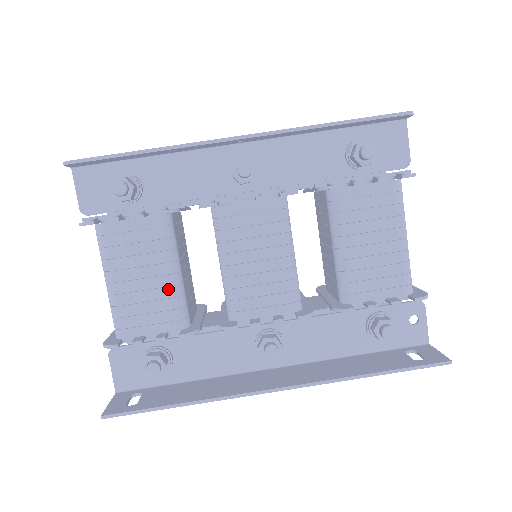
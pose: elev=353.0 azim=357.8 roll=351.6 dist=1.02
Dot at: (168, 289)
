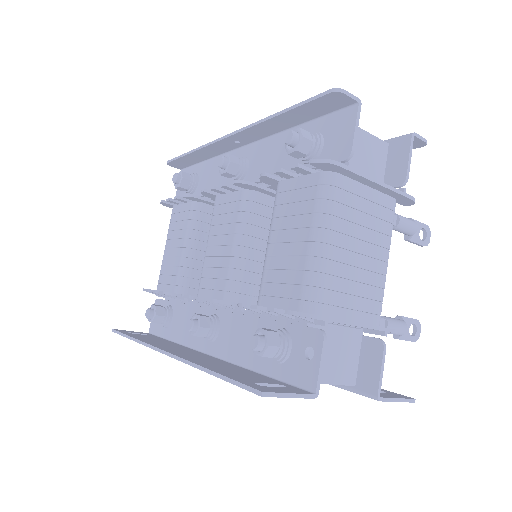
Dot at: (180, 259)
